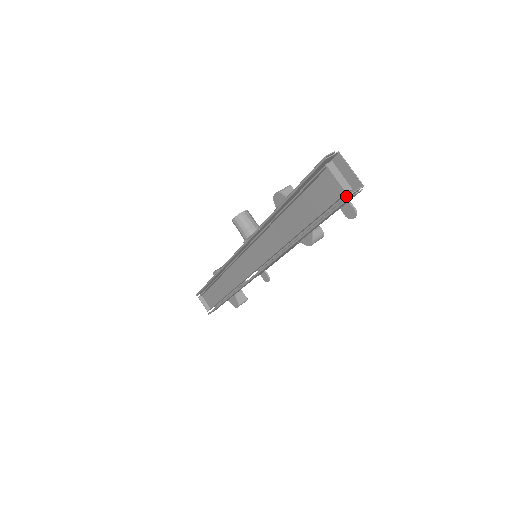
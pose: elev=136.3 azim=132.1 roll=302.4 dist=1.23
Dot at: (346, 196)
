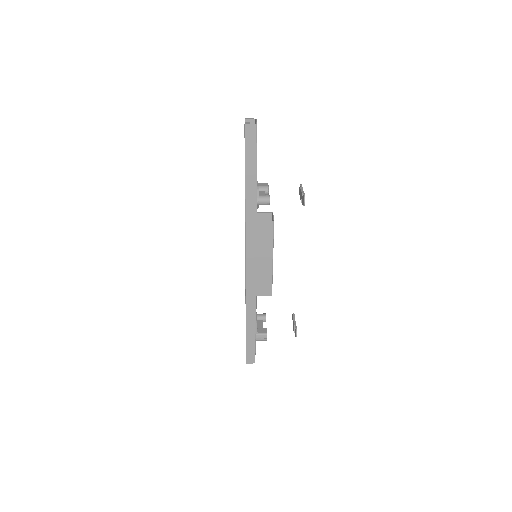
Dot at: (256, 140)
